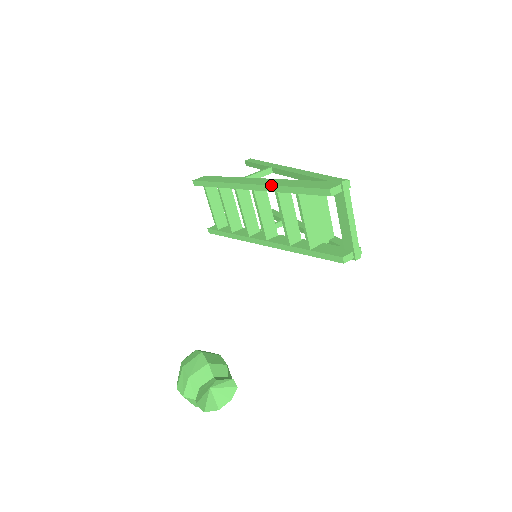
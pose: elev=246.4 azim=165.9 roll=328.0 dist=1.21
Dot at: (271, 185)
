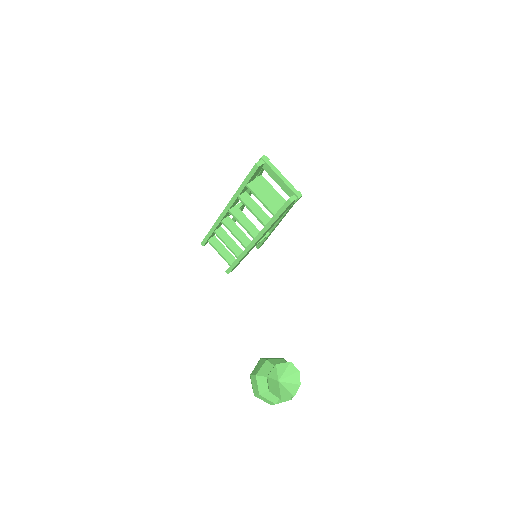
Dot at: (233, 195)
